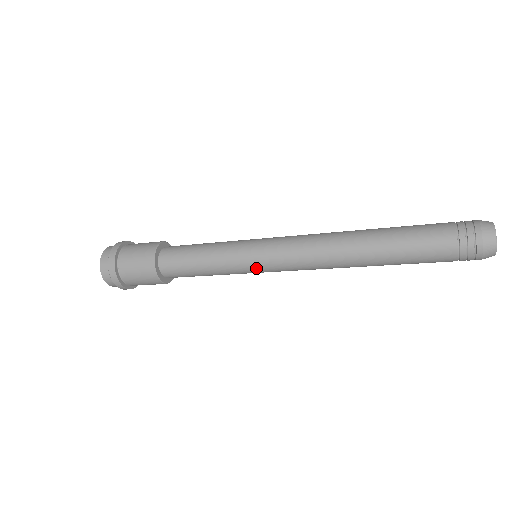
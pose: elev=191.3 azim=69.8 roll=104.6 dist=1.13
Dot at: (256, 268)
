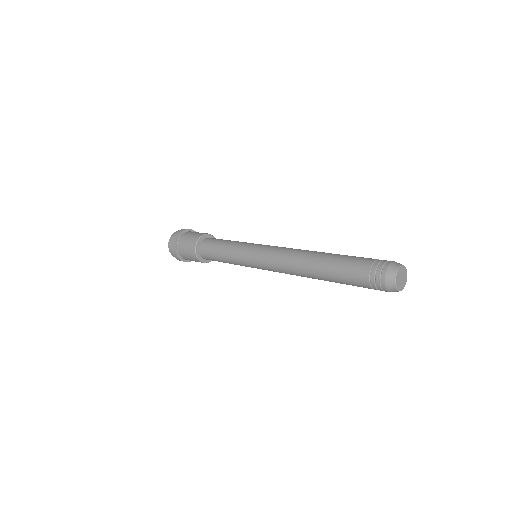
Dot at: (252, 266)
